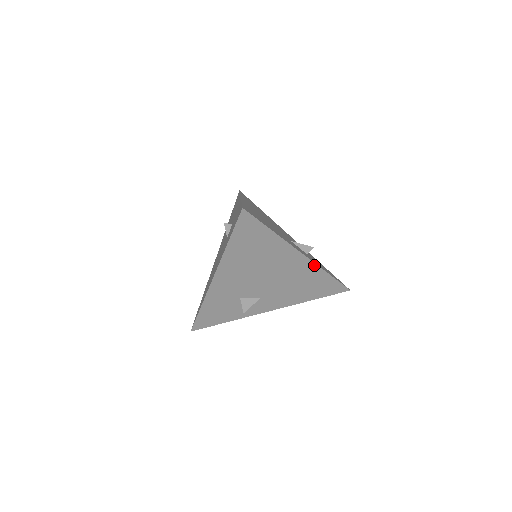
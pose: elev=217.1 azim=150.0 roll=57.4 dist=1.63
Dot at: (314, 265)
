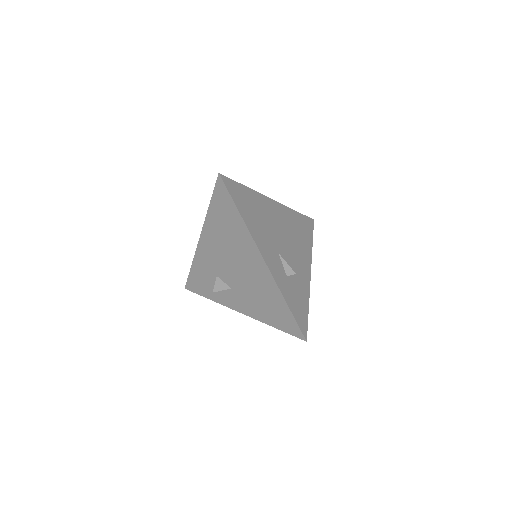
Dot at: (273, 279)
